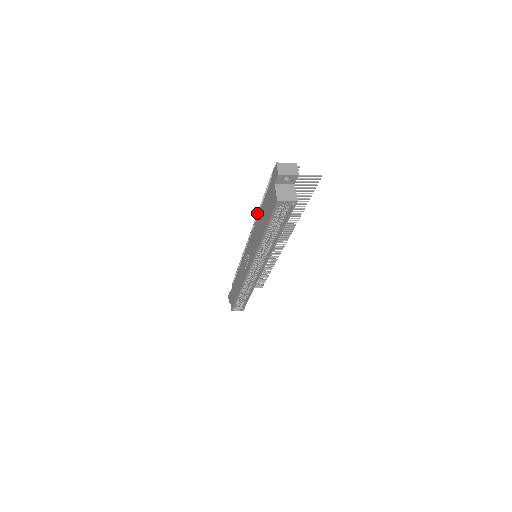
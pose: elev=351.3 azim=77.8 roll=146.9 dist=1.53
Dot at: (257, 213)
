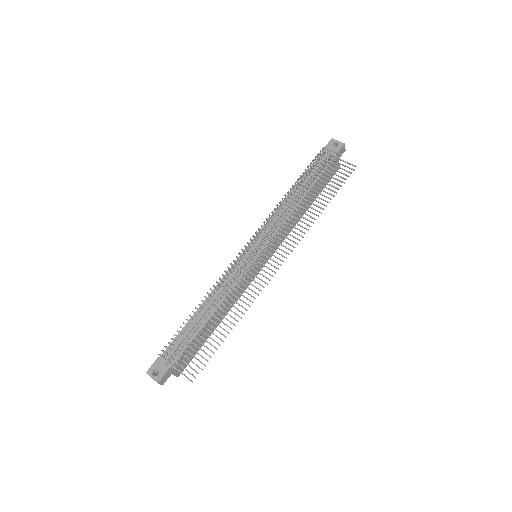
Dot at: (207, 293)
